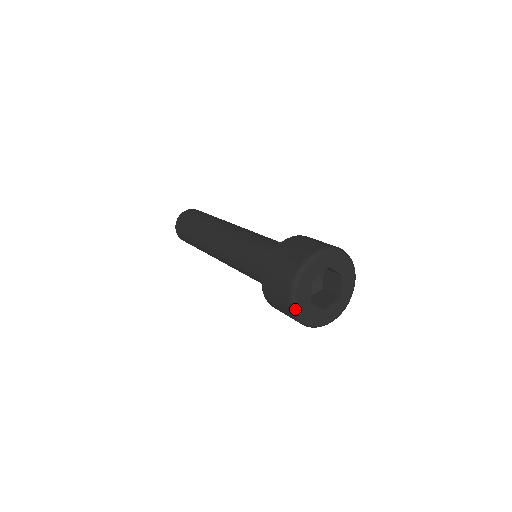
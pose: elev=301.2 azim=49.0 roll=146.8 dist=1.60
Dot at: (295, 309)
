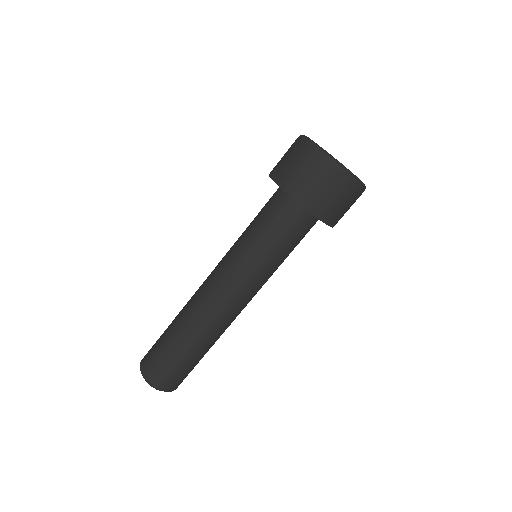
Dot at: (326, 152)
